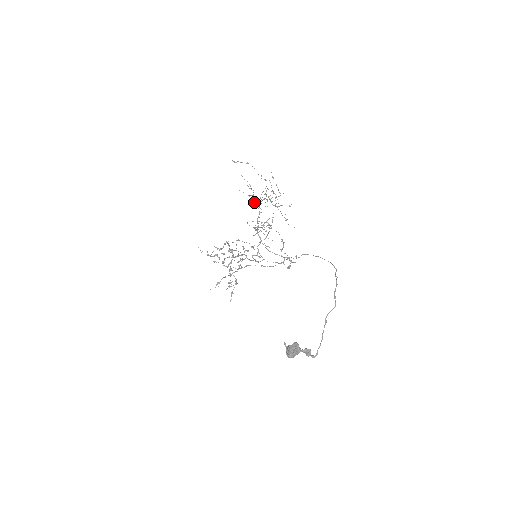
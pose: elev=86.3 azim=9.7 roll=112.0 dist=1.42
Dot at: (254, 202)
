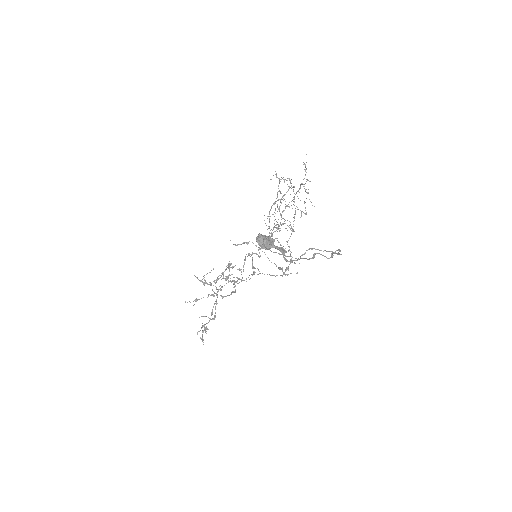
Dot at: (276, 227)
